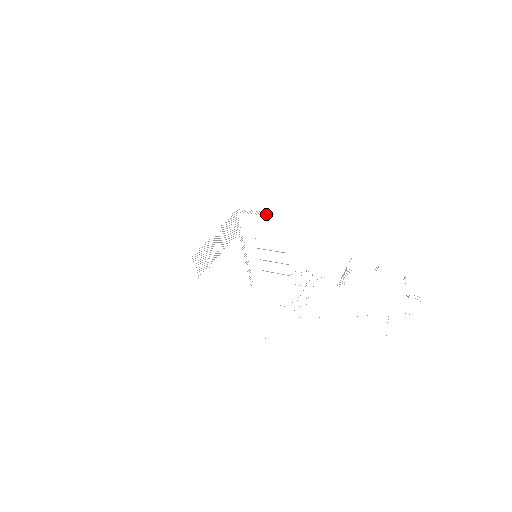
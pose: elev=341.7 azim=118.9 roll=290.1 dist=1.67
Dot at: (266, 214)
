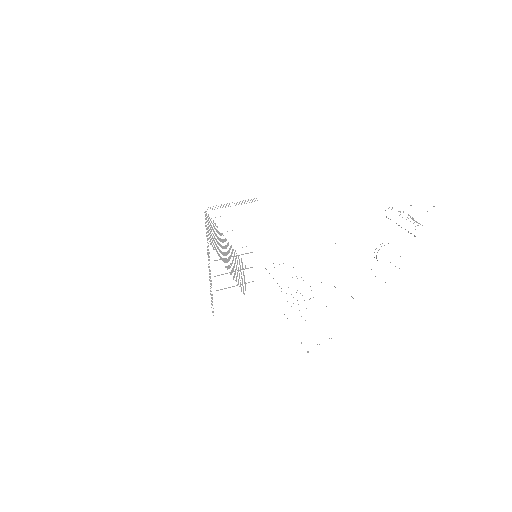
Dot at: occluded
